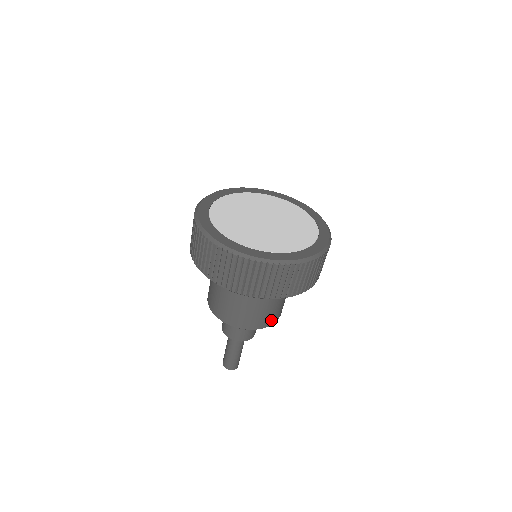
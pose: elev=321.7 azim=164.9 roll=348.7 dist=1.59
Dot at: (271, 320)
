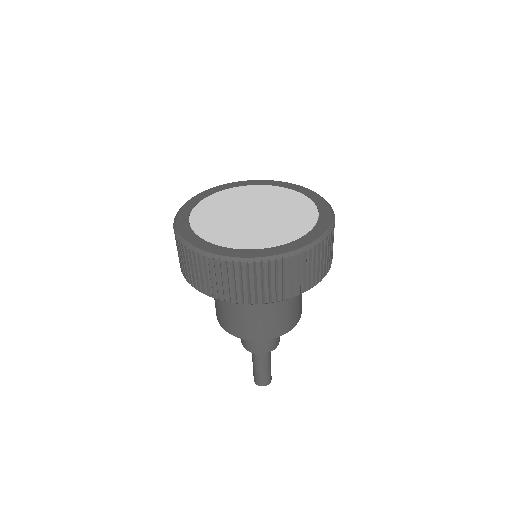
Dot at: occluded
